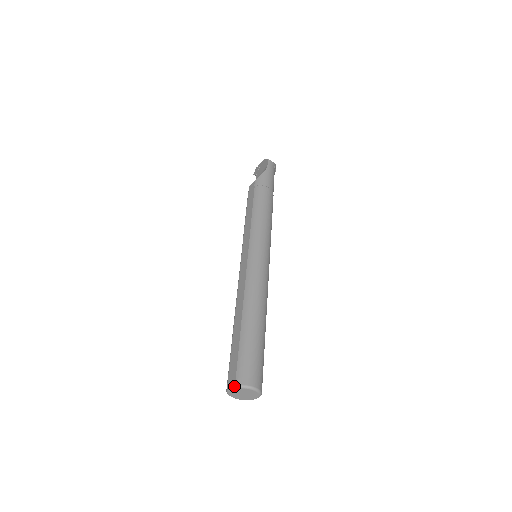
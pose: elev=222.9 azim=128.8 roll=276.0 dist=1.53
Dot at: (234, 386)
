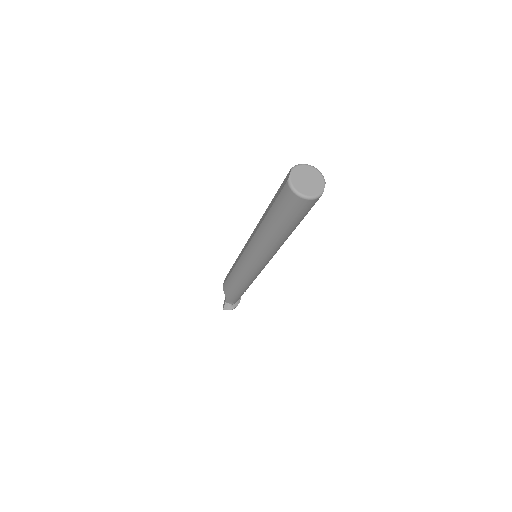
Dot at: (290, 169)
